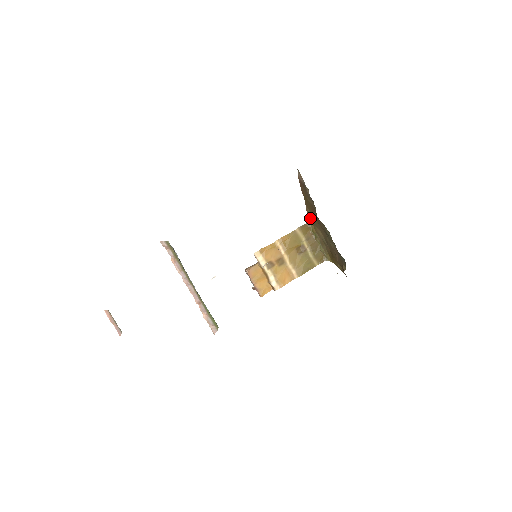
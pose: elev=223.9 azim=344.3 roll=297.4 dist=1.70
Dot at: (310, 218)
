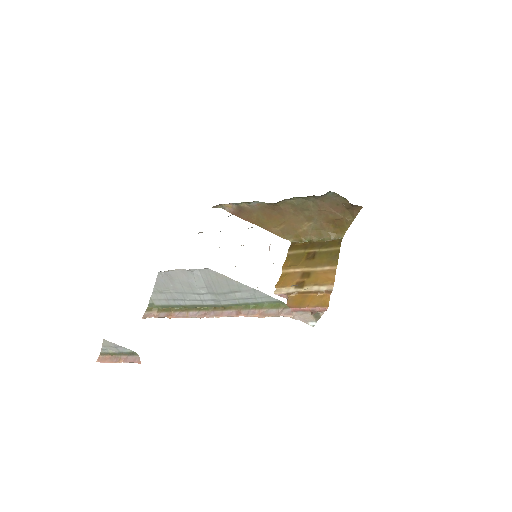
Dot at: (285, 236)
